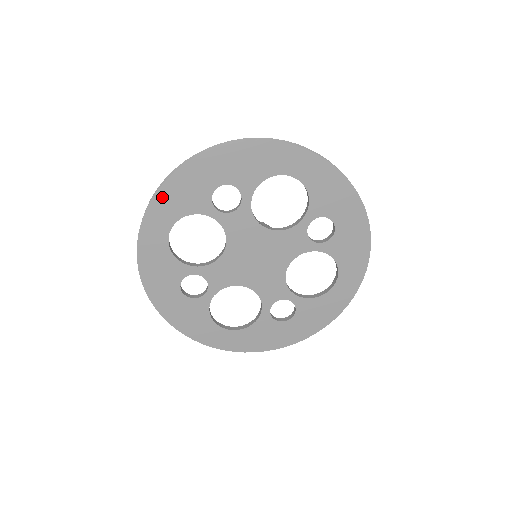
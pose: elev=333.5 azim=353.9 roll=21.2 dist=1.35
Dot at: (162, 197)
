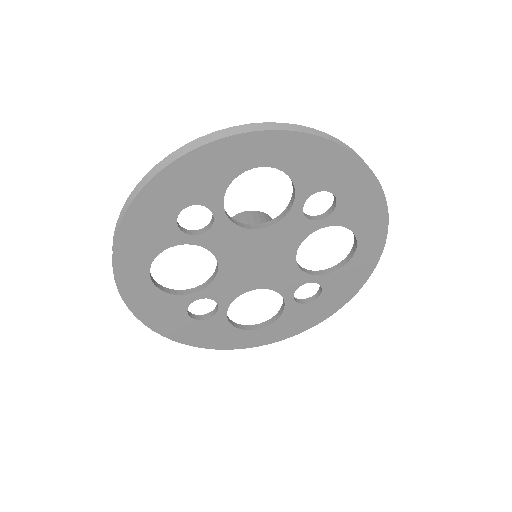
Dot at: (122, 248)
